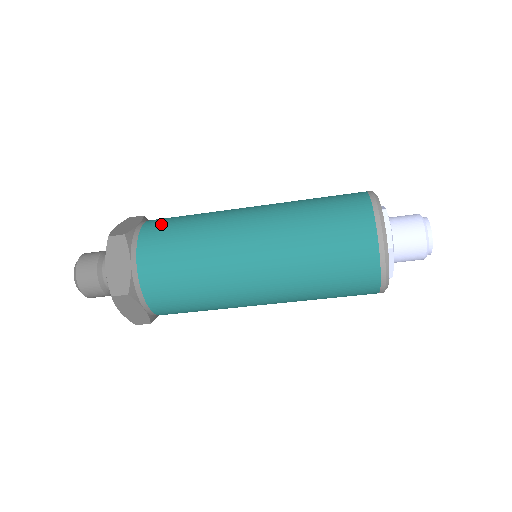
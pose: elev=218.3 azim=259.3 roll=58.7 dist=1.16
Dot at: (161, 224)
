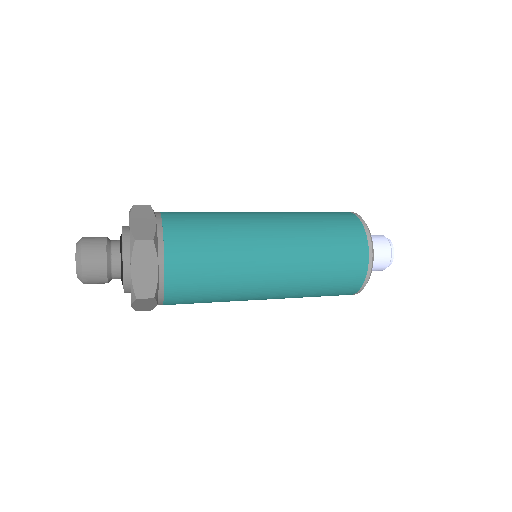
Dot at: (184, 227)
